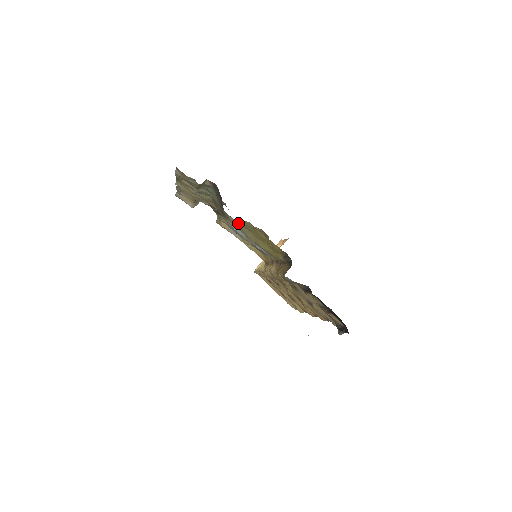
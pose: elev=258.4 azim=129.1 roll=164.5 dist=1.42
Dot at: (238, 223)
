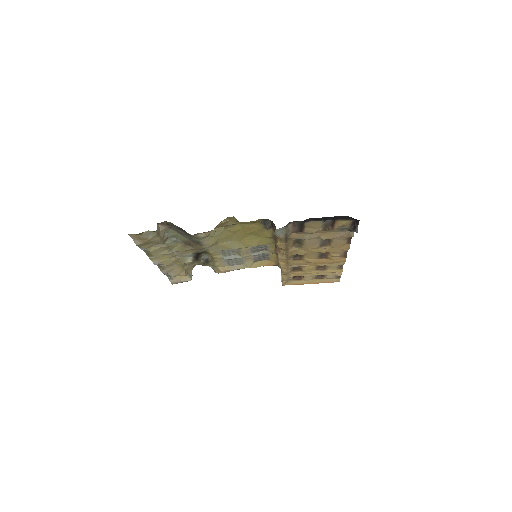
Dot at: (215, 240)
